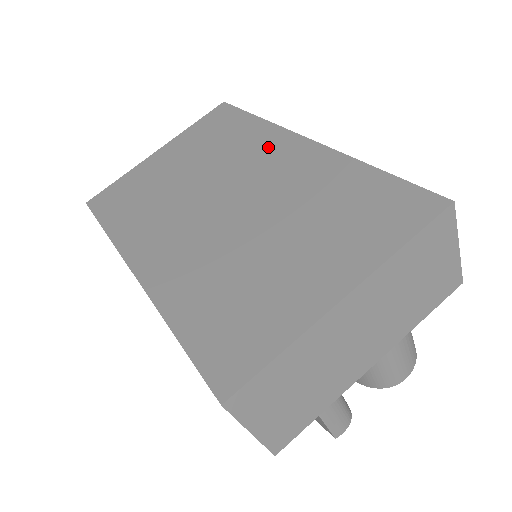
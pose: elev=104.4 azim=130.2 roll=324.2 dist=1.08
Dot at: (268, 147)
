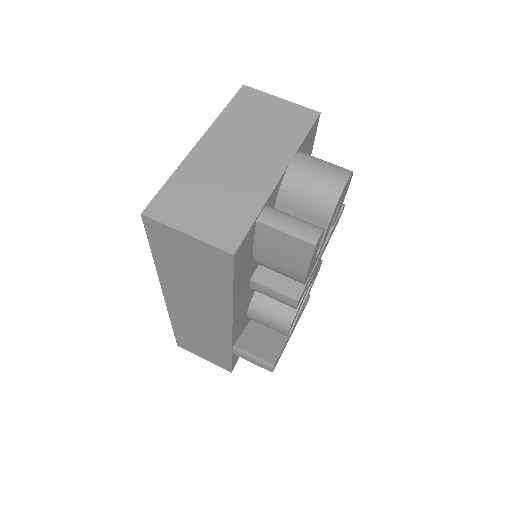
Dot at: occluded
